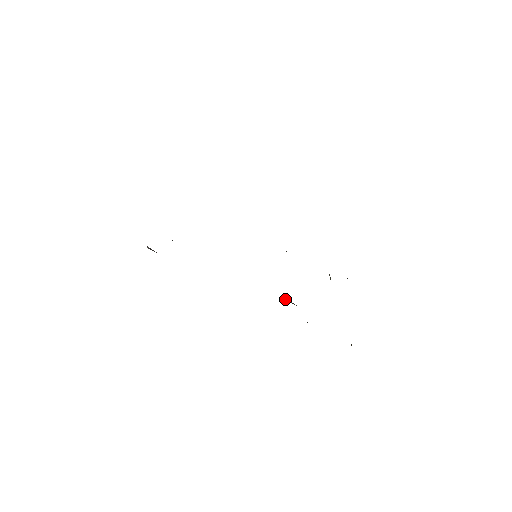
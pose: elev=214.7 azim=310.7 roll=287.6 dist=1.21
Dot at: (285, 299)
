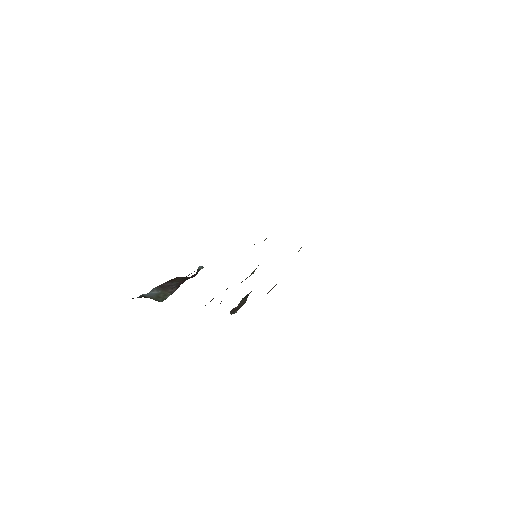
Dot at: occluded
